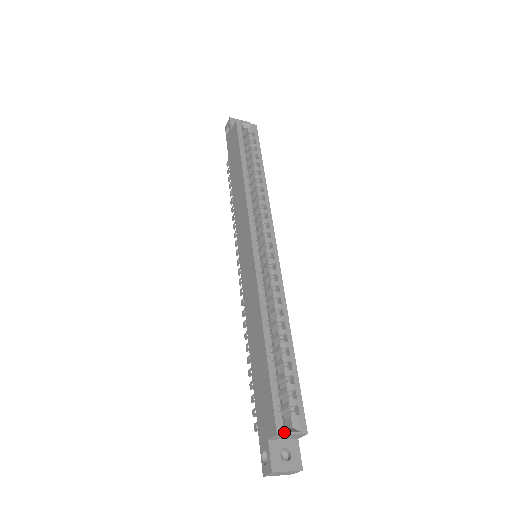
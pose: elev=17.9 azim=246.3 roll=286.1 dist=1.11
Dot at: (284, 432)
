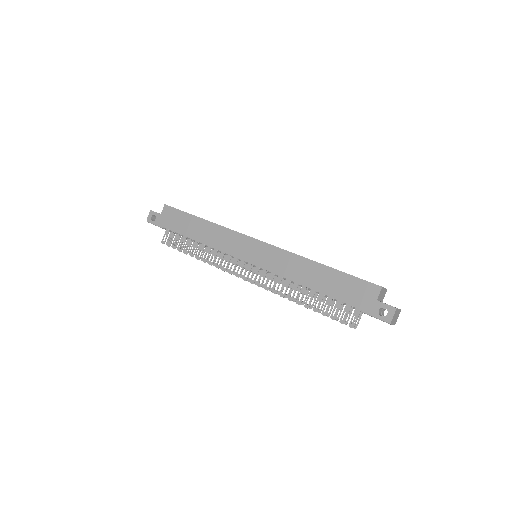
Dot at: (382, 287)
